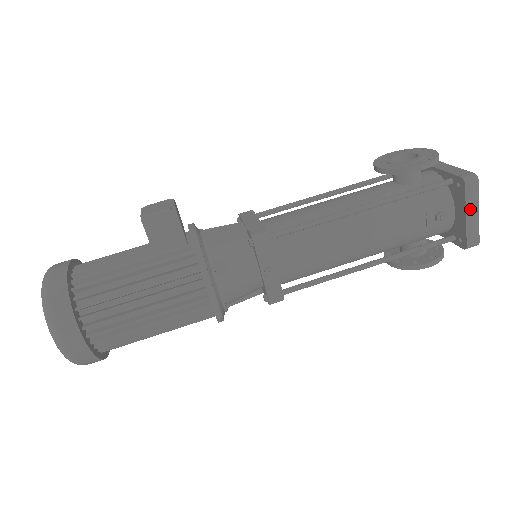
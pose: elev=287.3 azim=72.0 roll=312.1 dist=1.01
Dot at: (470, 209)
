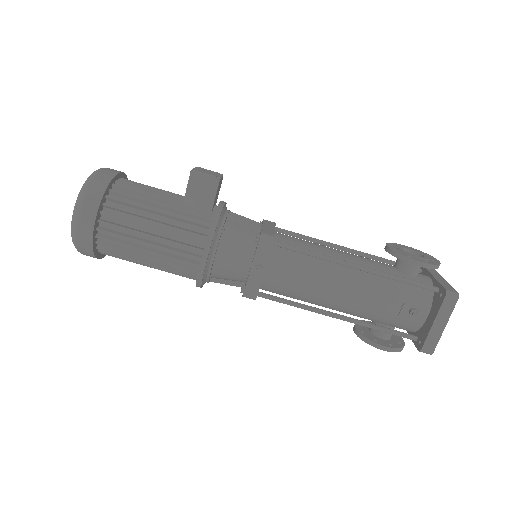
Dot at: (440, 319)
